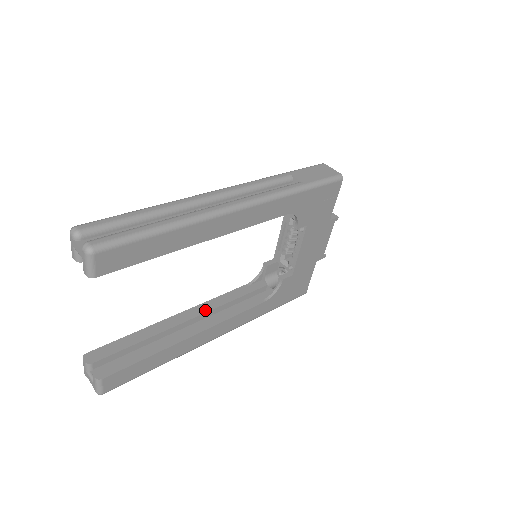
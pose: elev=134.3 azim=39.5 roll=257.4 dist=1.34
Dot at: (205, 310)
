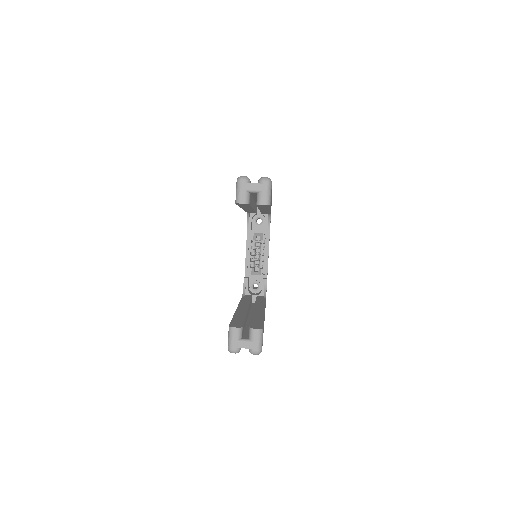
Dot at: (247, 305)
